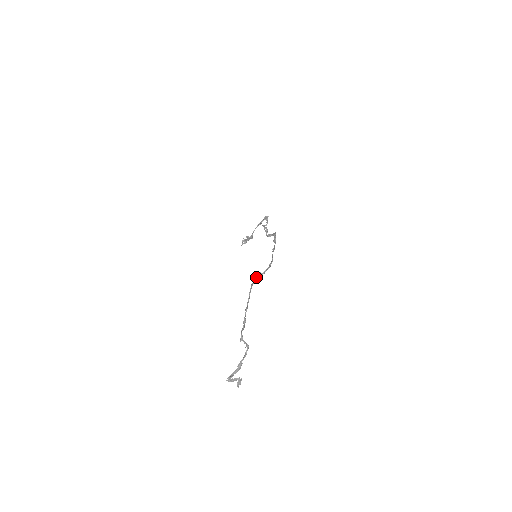
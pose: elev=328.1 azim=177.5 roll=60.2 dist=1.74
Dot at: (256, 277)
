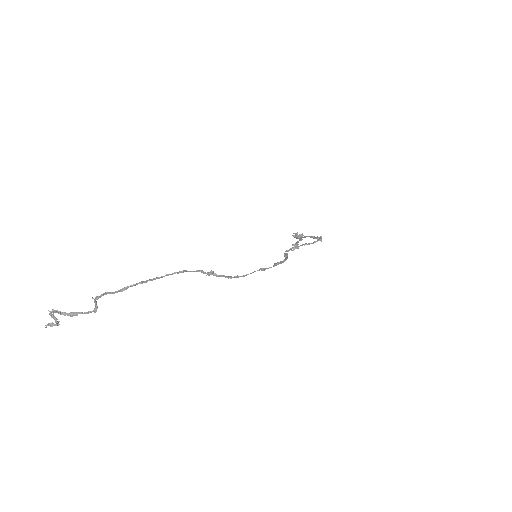
Dot at: (201, 270)
